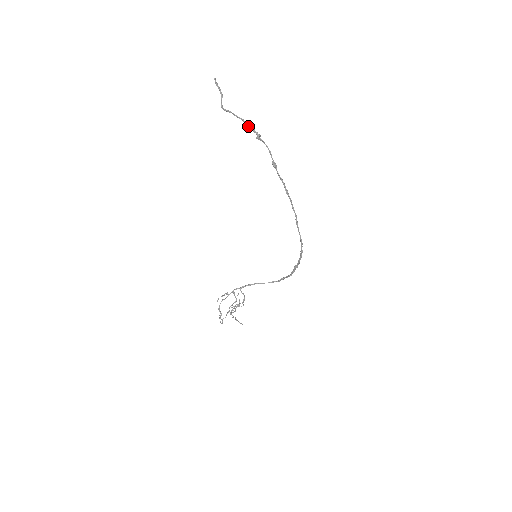
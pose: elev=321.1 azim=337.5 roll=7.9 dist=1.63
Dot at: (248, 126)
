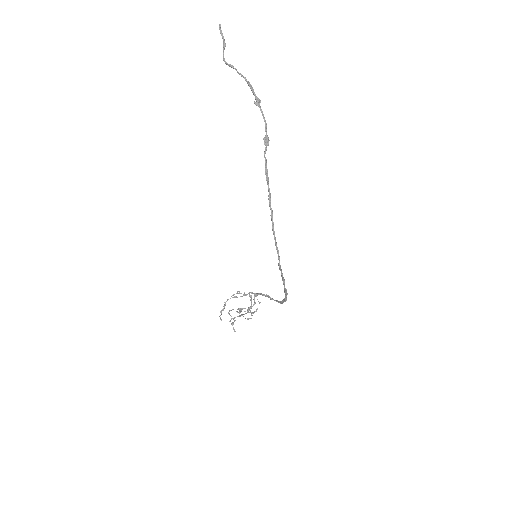
Dot at: (250, 87)
